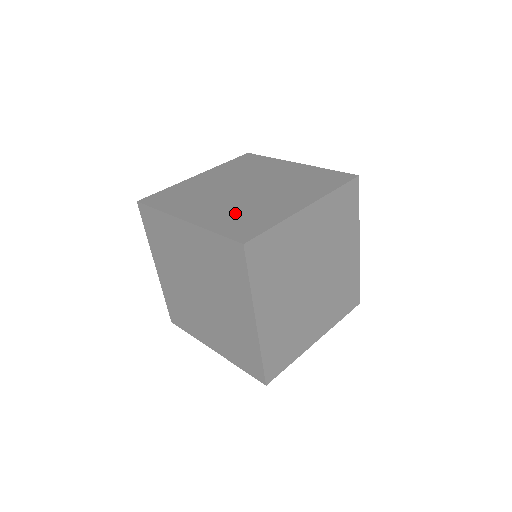
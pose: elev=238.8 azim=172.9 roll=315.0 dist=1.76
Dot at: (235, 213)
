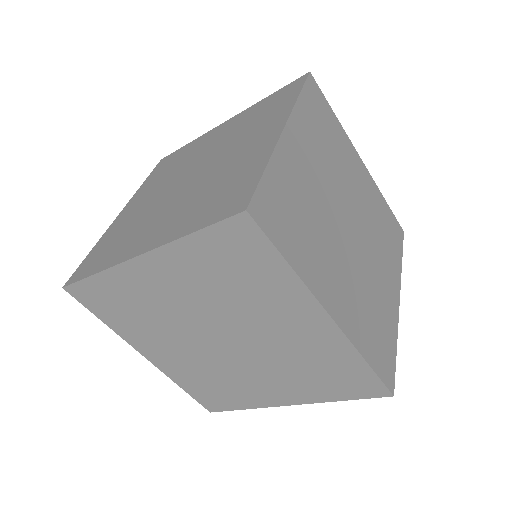
Dot at: (366, 307)
